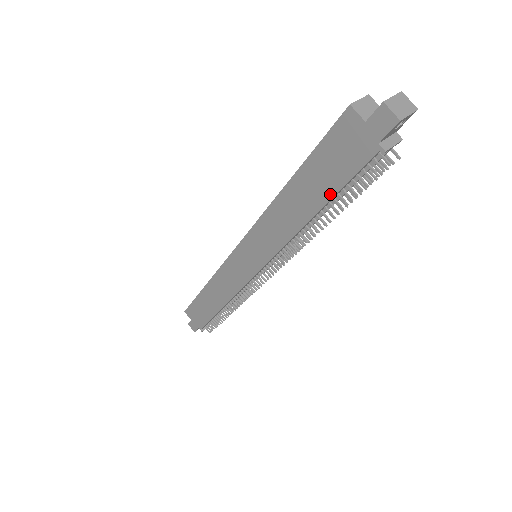
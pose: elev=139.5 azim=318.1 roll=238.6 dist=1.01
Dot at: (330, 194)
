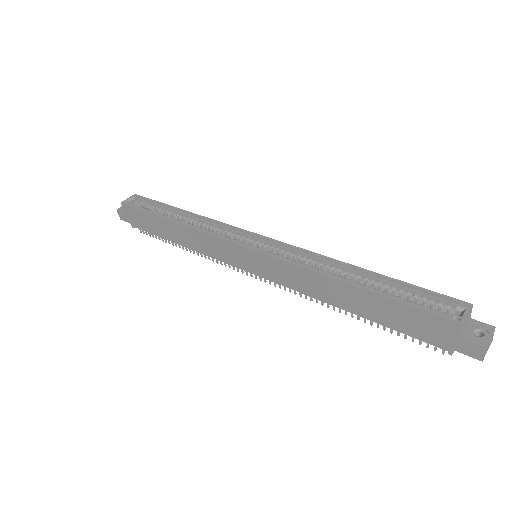
Dot at: (381, 322)
